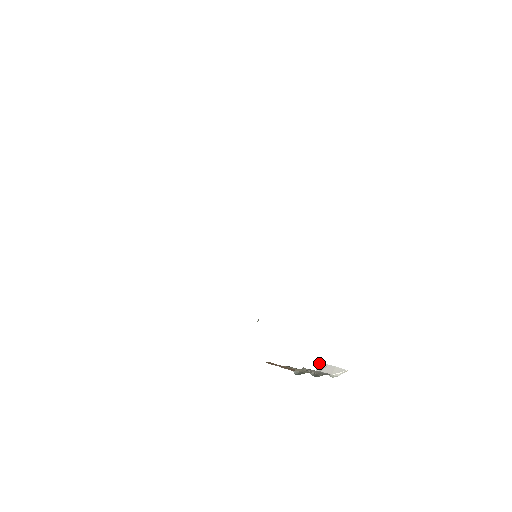
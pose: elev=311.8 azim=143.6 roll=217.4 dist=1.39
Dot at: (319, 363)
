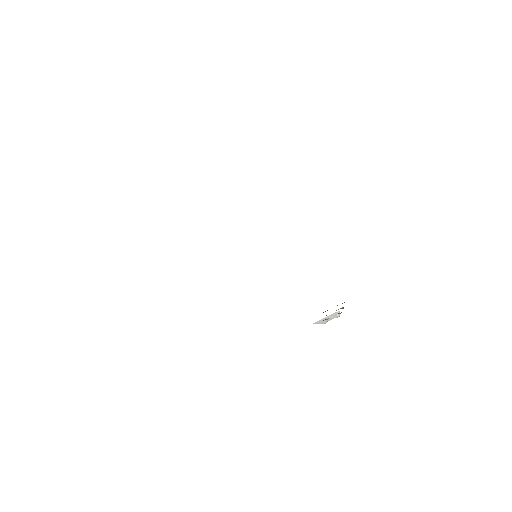
Dot at: (318, 321)
